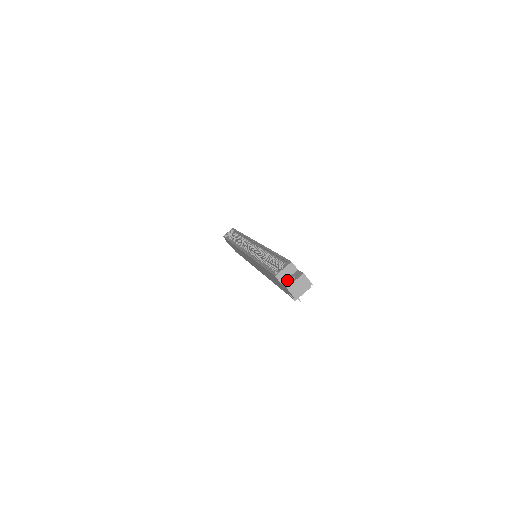
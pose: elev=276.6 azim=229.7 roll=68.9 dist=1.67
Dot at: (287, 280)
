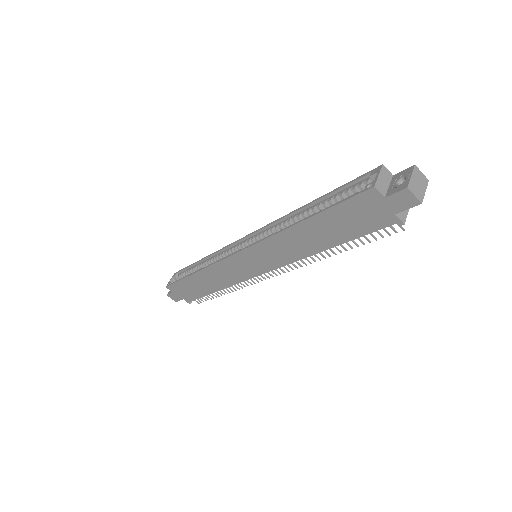
Dot at: (391, 188)
